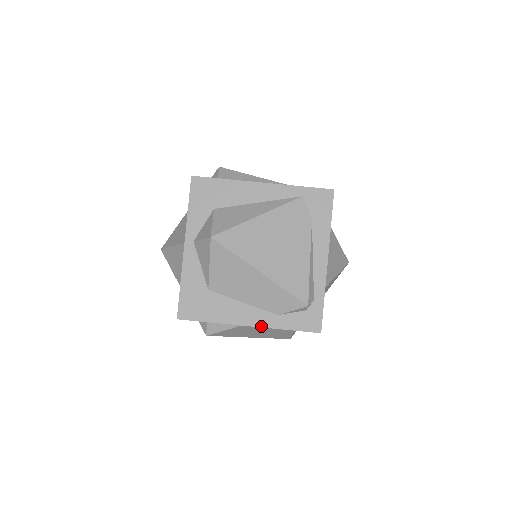
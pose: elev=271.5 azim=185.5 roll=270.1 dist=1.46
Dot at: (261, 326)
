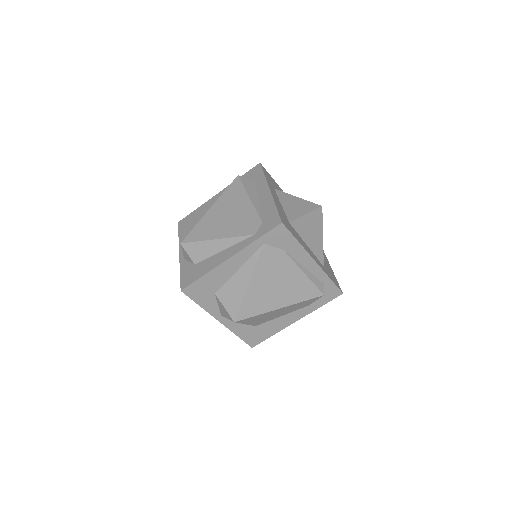
Dot at: occluded
